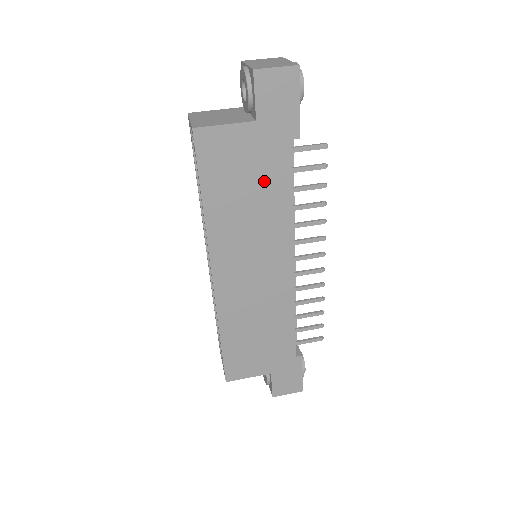
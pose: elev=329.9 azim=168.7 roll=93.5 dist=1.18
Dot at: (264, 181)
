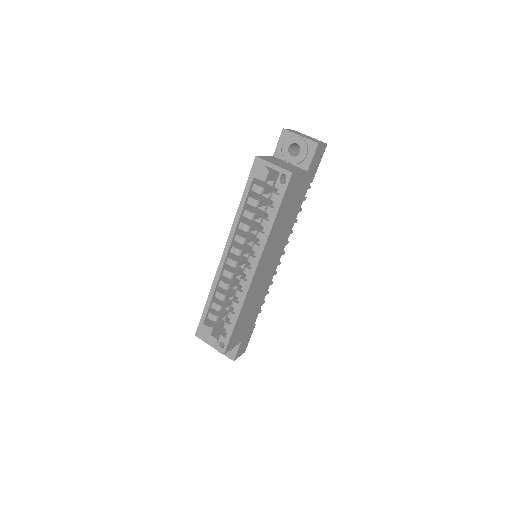
Dot at: (295, 207)
